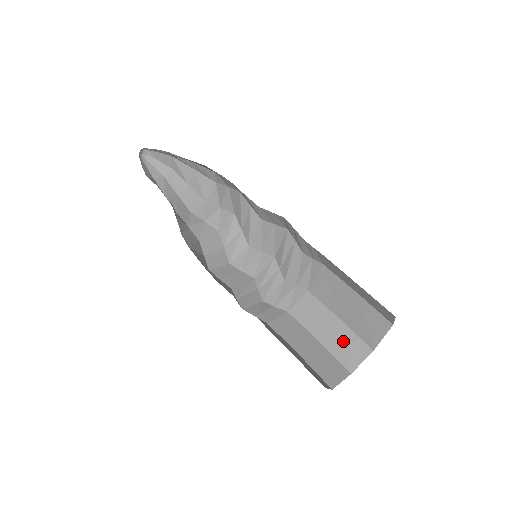
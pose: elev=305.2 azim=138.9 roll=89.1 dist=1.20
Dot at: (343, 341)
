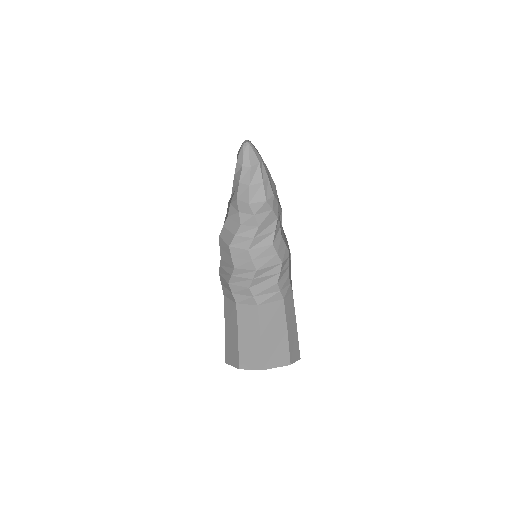
Dot at: (251, 349)
